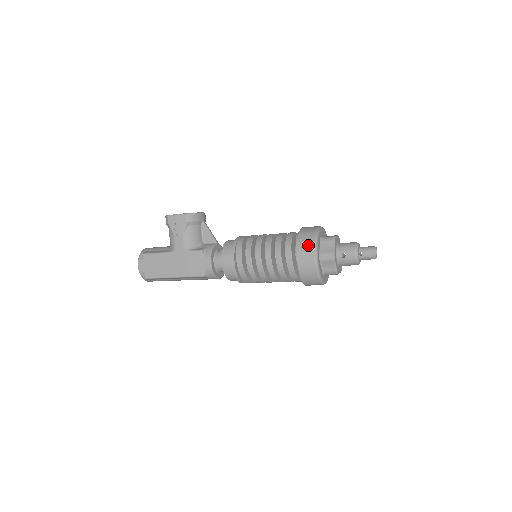
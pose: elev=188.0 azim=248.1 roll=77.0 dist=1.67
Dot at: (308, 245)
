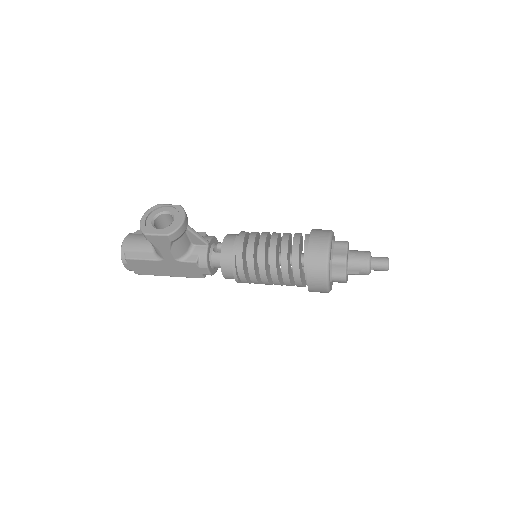
Dot at: (319, 277)
